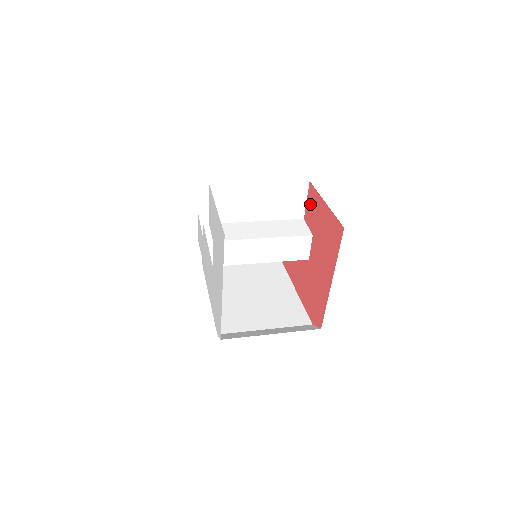
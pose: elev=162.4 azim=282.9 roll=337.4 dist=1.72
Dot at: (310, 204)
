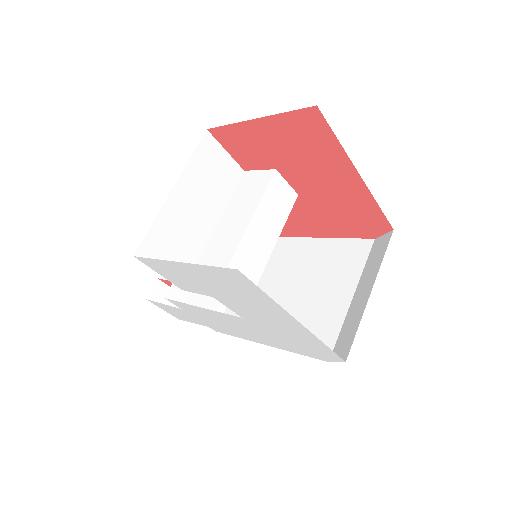
Dot at: (235, 148)
